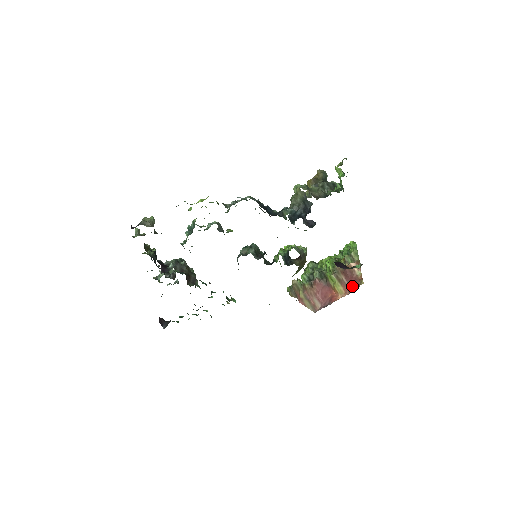
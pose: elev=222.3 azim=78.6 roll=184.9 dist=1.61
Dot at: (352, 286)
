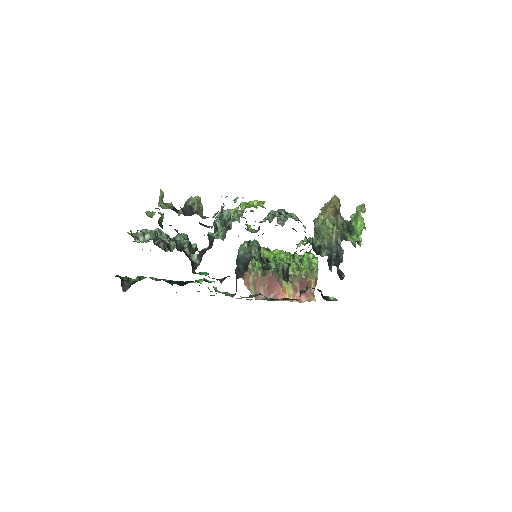
Dot at: (302, 296)
